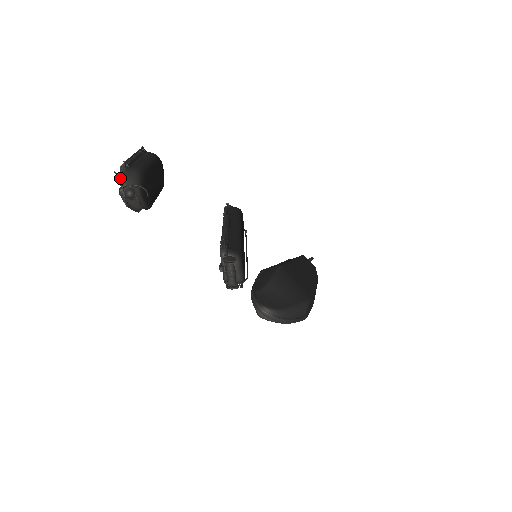
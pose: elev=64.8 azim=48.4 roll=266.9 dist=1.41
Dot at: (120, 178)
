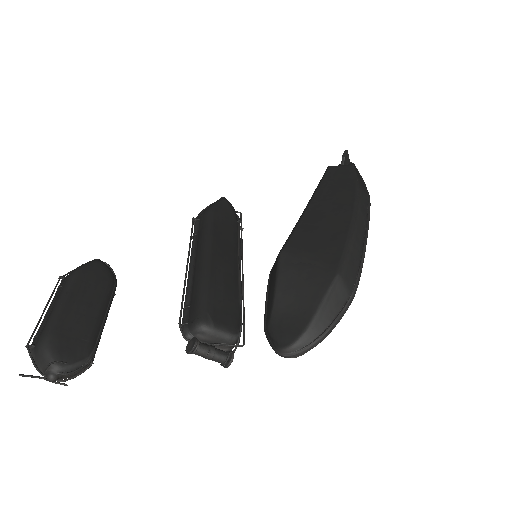
Dot at: occluded
